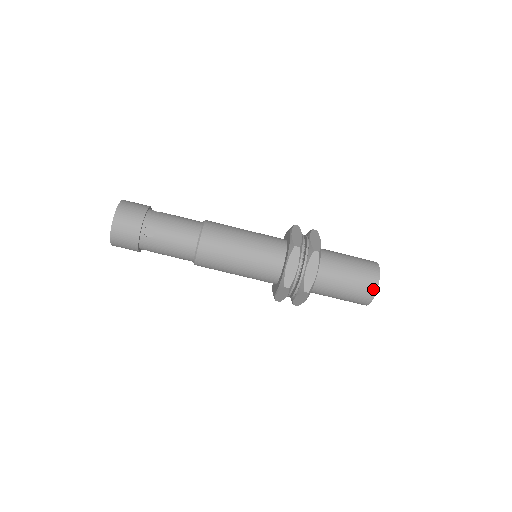
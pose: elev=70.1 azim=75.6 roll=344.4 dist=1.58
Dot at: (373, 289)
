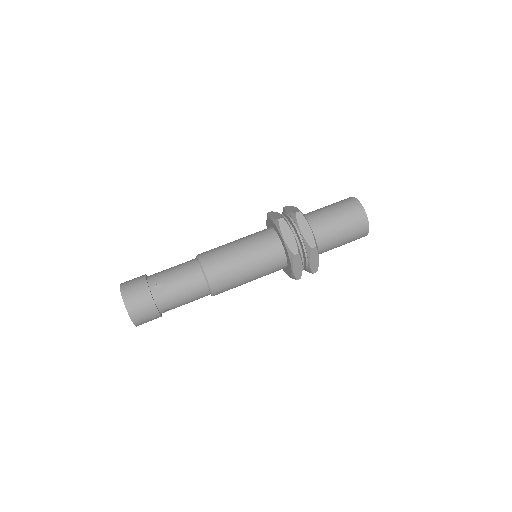
Dot at: (362, 214)
